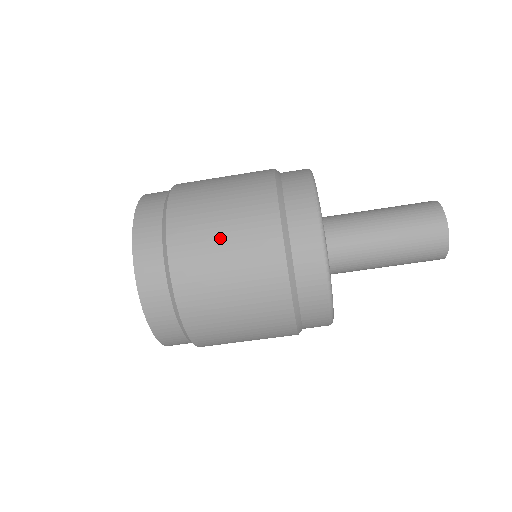
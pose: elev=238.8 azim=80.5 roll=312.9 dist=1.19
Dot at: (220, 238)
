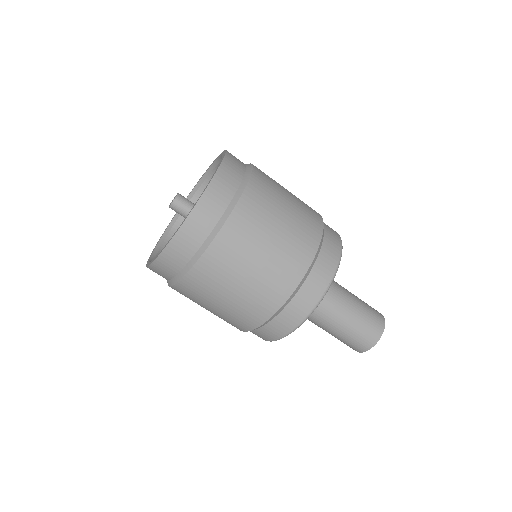
Dot at: (254, 263)
